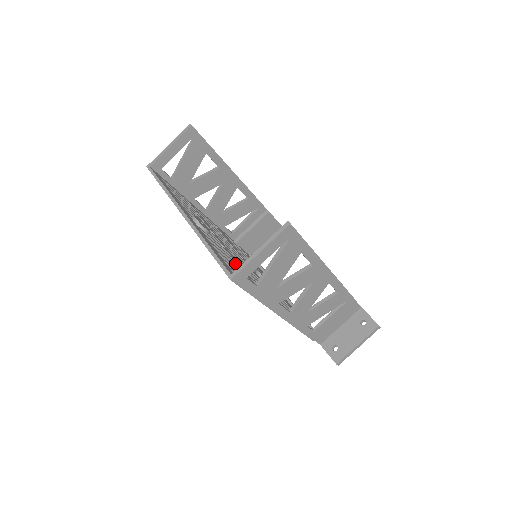
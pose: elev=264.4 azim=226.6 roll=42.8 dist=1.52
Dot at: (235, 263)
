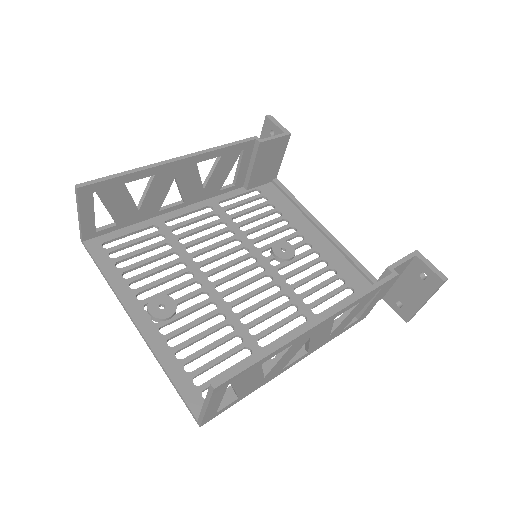
Dot at: (221, 327)
